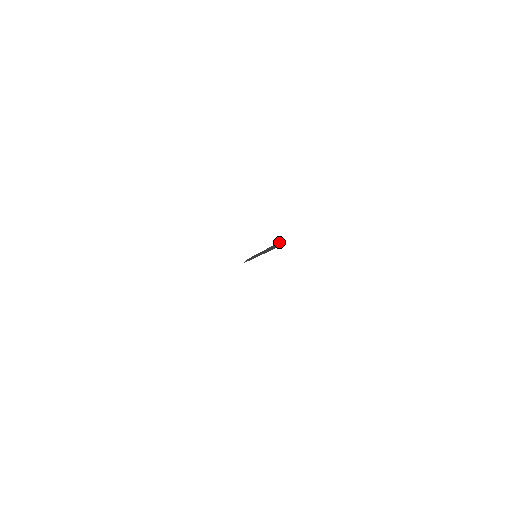
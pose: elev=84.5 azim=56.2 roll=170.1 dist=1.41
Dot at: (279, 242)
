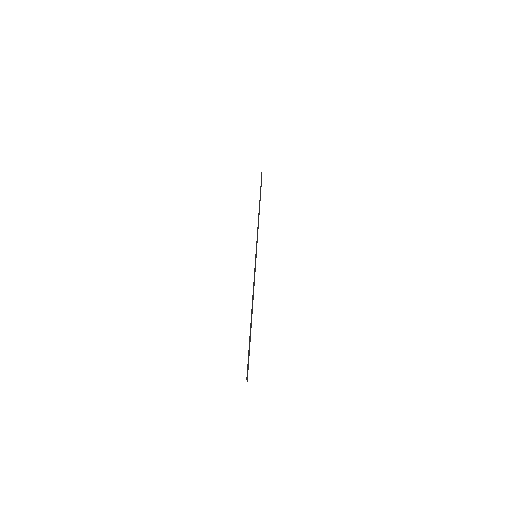
Dot at: occluded
